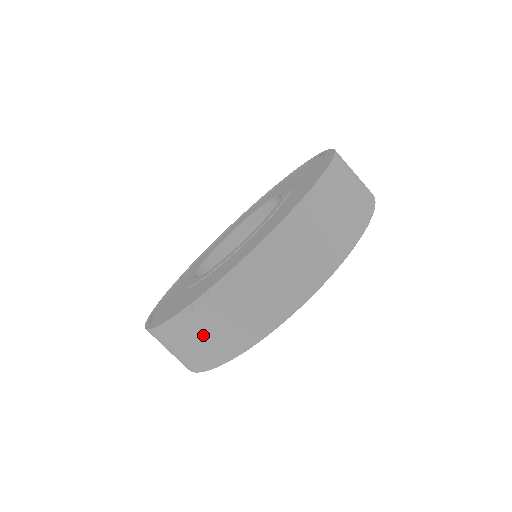
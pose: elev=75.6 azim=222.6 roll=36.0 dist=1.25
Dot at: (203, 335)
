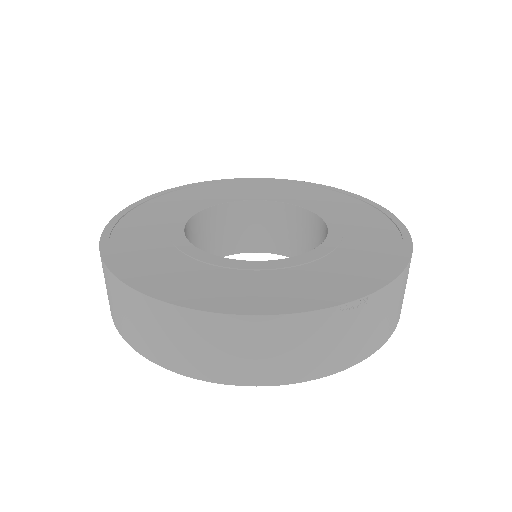
Dot at: (323, 342)
